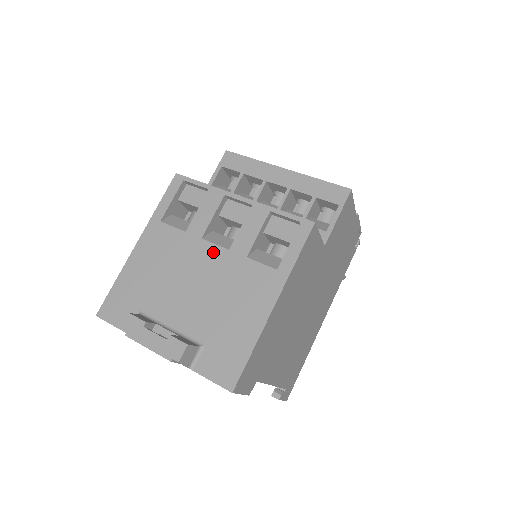
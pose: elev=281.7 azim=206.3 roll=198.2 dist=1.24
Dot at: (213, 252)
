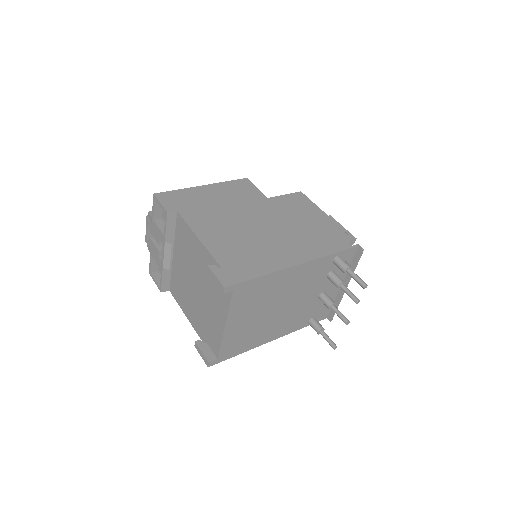
Dot at: occluded
